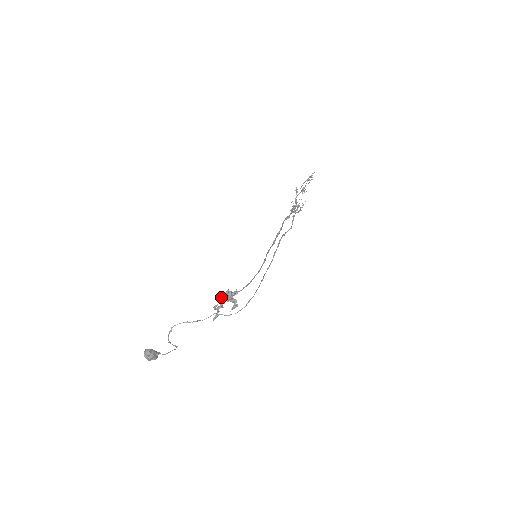
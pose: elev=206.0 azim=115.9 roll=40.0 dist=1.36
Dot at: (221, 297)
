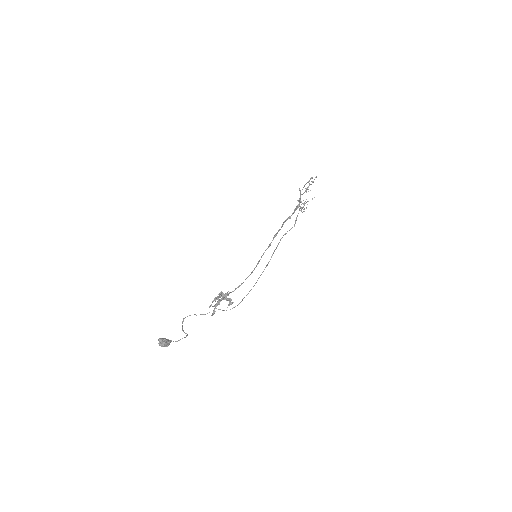
Dot at: (214, 298)
